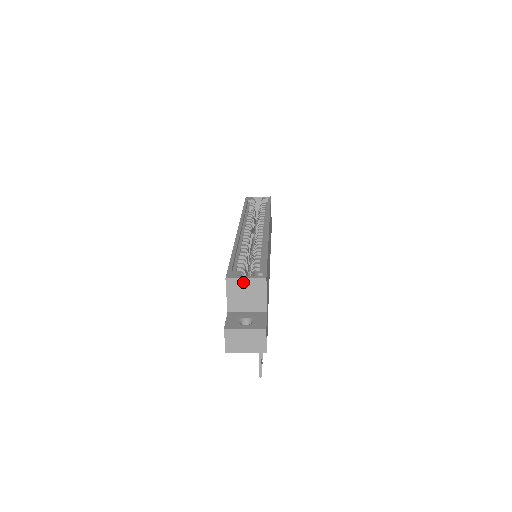
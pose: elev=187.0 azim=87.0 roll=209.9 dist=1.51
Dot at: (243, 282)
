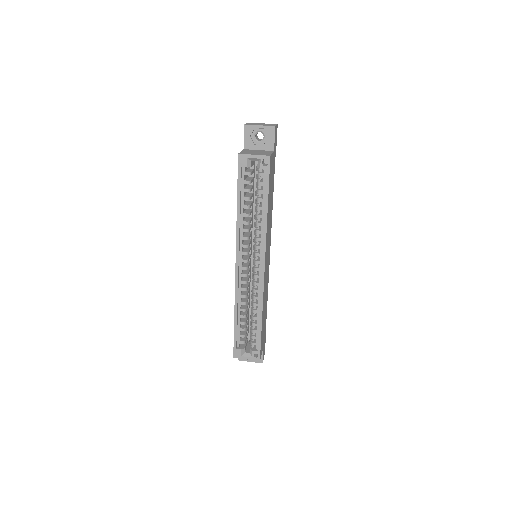
Dot at: (245, 357)
